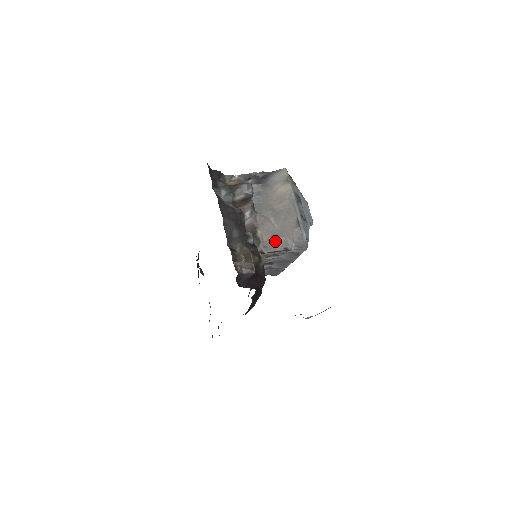
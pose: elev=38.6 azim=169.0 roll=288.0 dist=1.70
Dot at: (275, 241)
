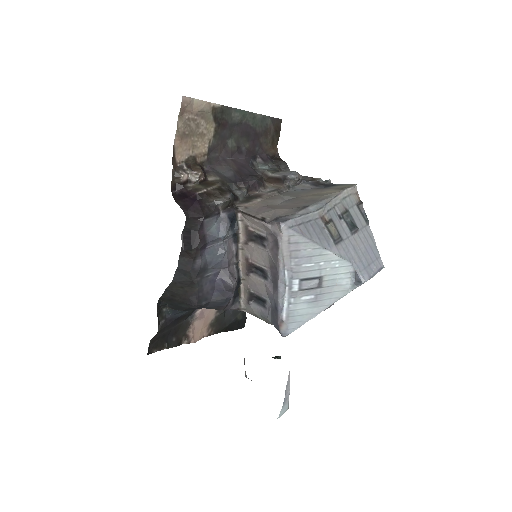
Dot at: (262, 209)
